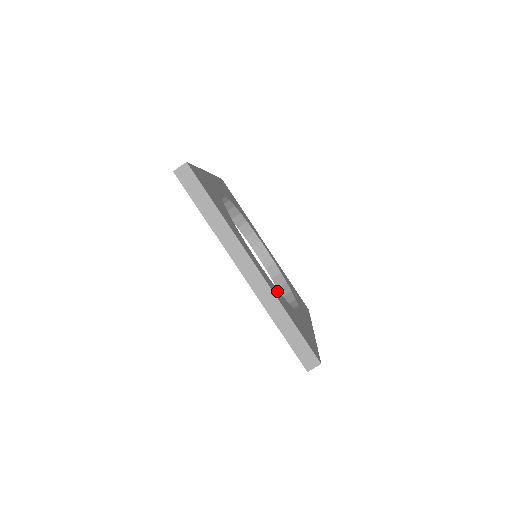
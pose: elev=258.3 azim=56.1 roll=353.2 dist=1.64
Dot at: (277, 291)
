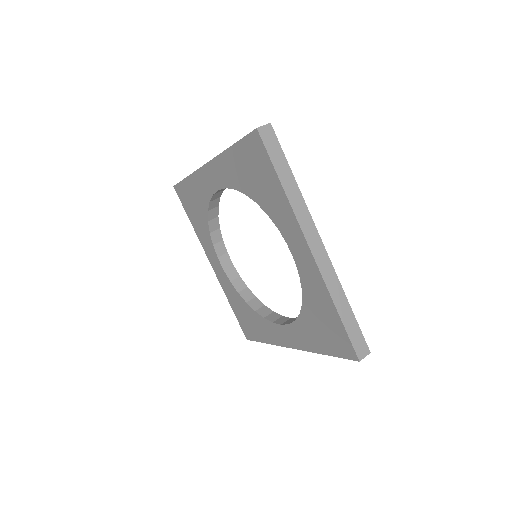
Dot at: occluded
